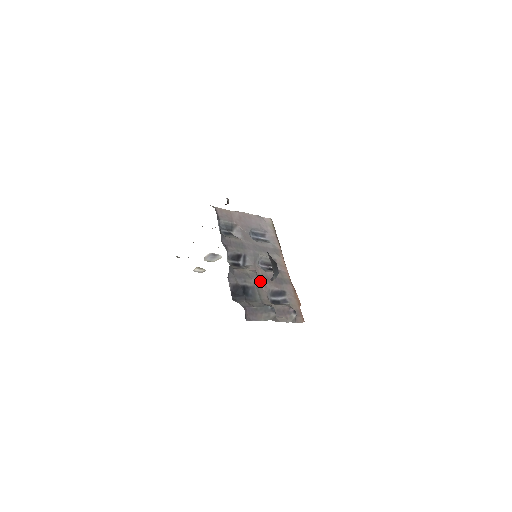
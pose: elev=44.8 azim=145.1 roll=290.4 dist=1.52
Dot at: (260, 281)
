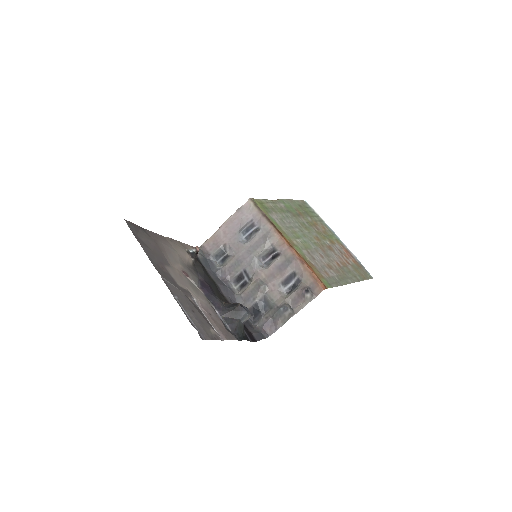
Dot at: (266, 285)
